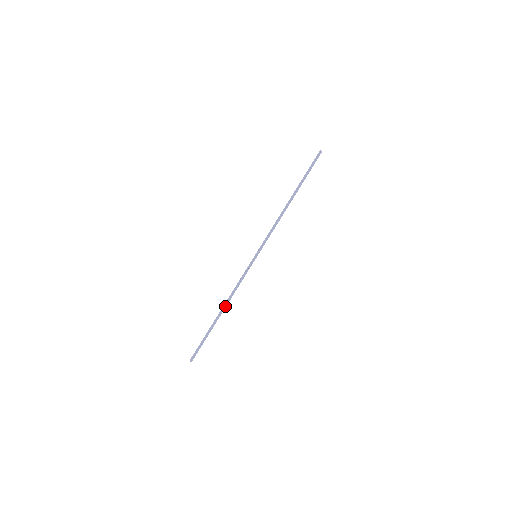
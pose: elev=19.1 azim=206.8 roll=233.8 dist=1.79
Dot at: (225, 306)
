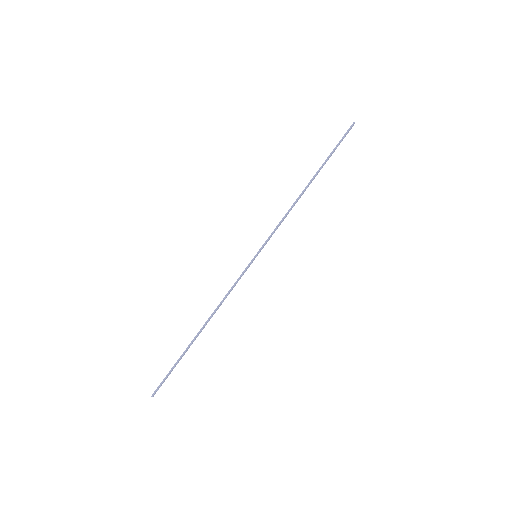
Dot at: (207, 322)
